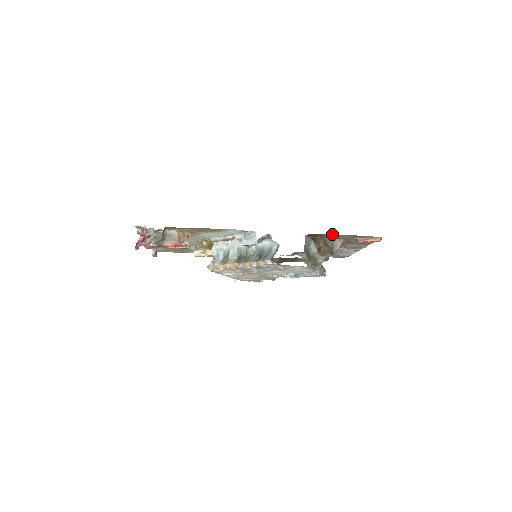
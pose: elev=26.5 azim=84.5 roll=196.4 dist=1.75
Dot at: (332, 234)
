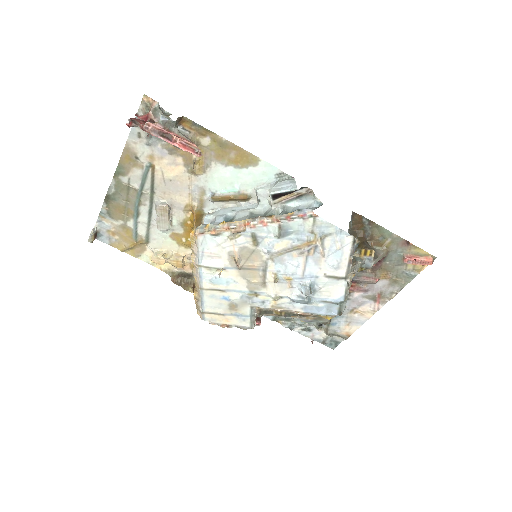
Dot at: (381, 228)
